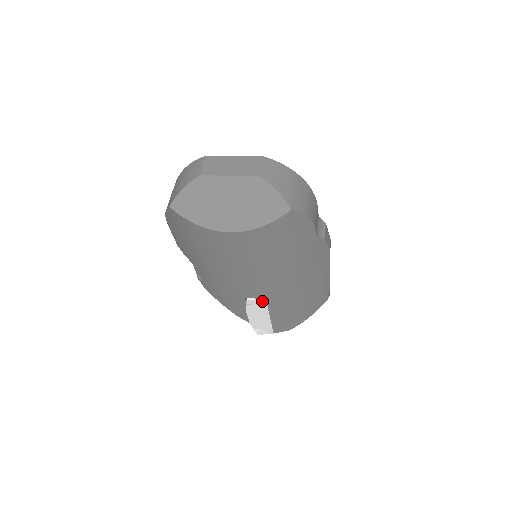
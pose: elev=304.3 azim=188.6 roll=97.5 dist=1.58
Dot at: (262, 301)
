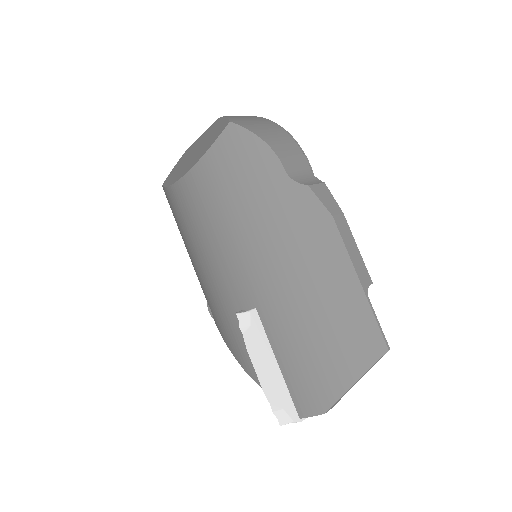
Dot at: (254, 316)
